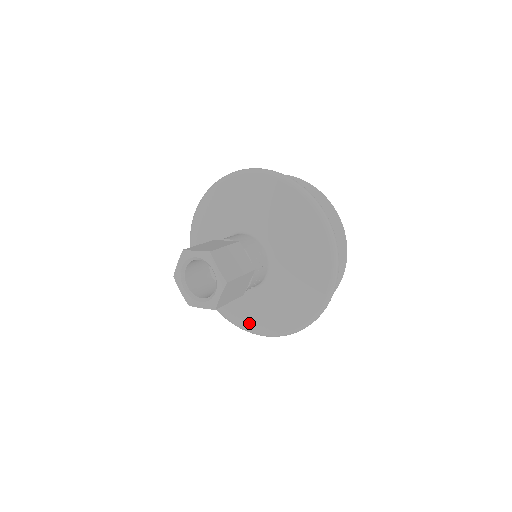
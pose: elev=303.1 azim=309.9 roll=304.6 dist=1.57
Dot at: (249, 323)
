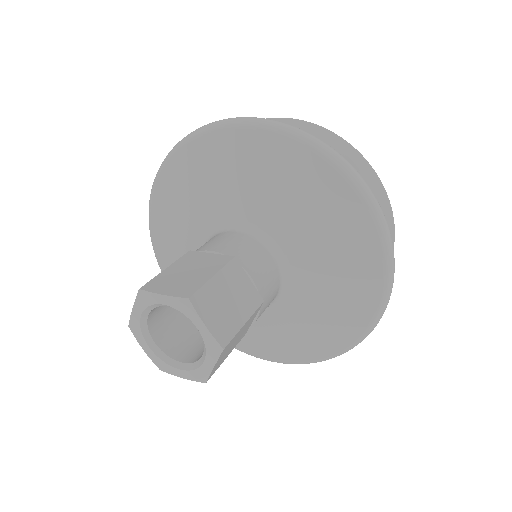
Dot at: occluded
